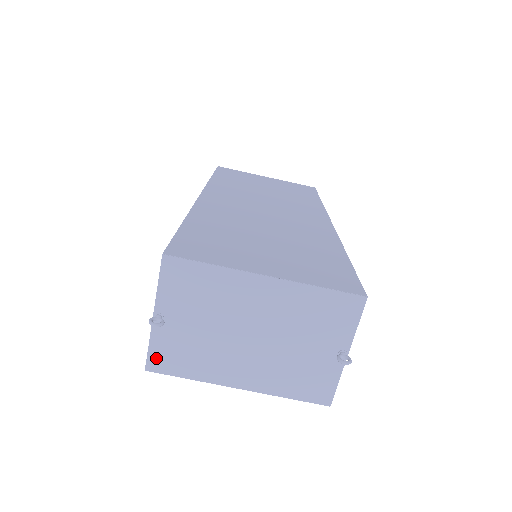
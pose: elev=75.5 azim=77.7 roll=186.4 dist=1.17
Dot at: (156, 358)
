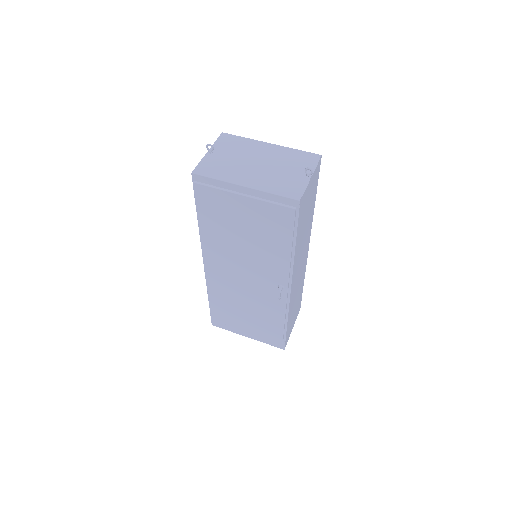
Dot at: (201, 168)
